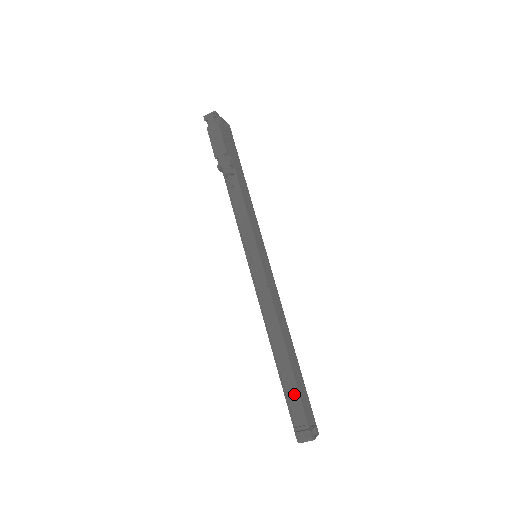
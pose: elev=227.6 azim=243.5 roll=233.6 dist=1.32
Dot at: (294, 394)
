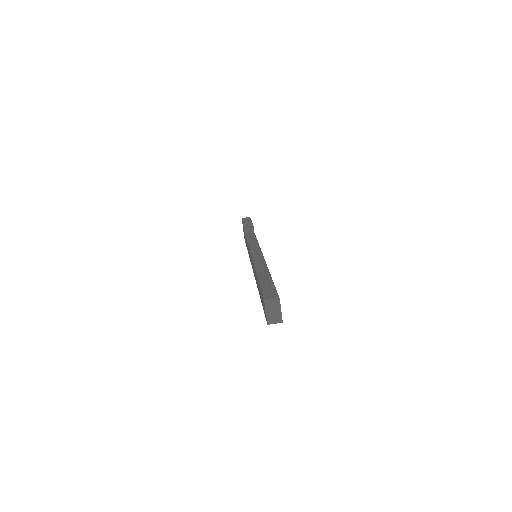
Dot at: (269, 286)
